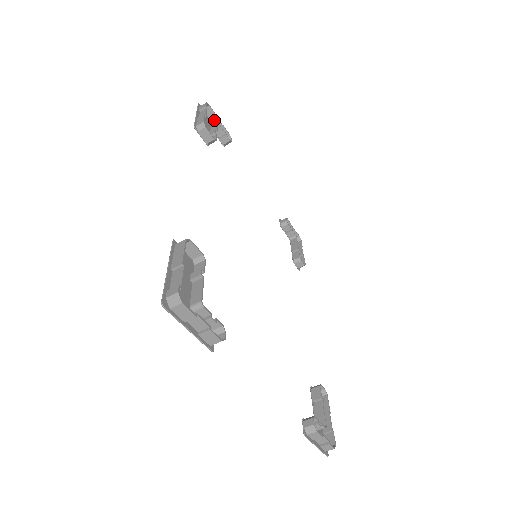
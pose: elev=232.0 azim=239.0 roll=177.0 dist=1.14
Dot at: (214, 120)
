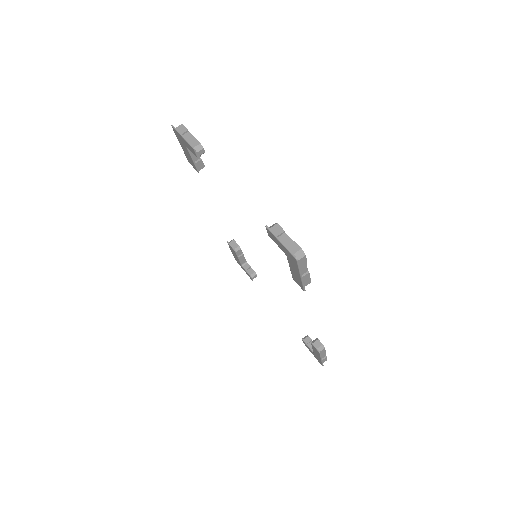
Dot at: occluded
